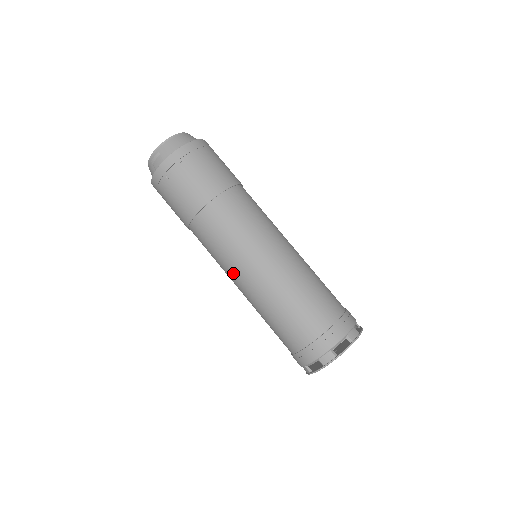
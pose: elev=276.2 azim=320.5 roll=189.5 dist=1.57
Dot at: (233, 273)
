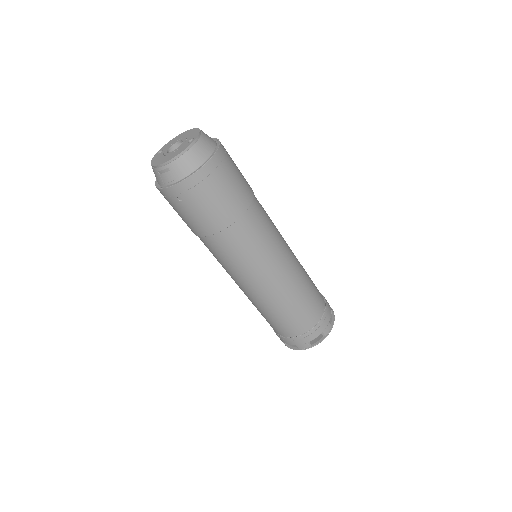
Dot at: (235, 280)
